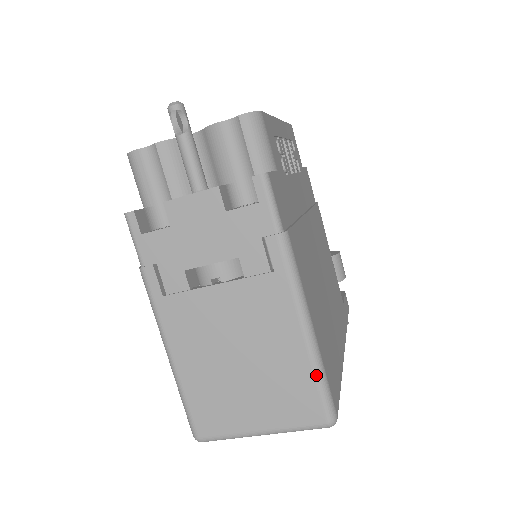
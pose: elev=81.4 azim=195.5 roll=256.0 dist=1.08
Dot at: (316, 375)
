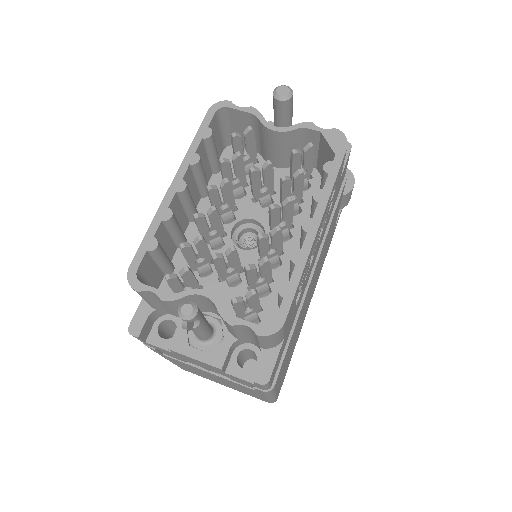
Dot at: (269, 401)
